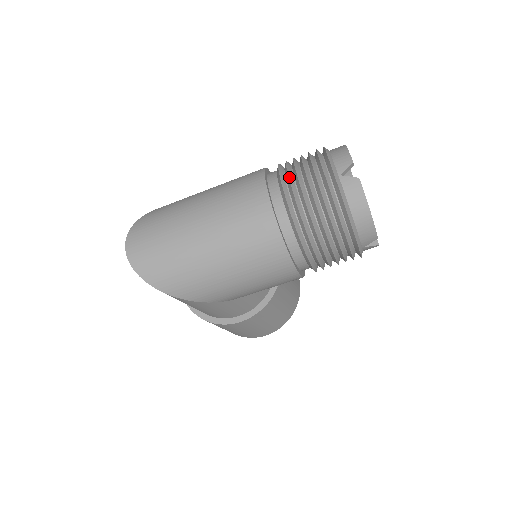
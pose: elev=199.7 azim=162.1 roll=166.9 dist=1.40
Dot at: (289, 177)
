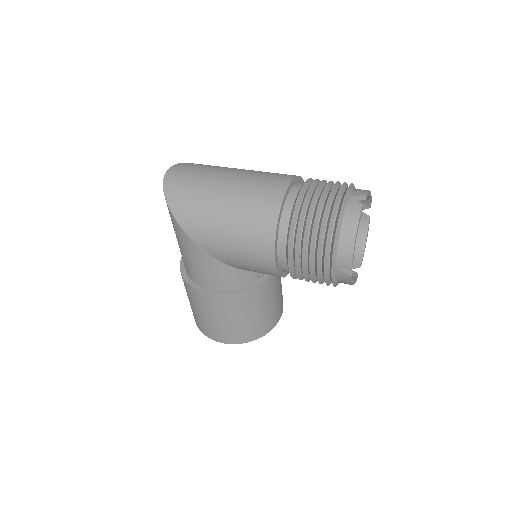
Dot at: (313, 182)
